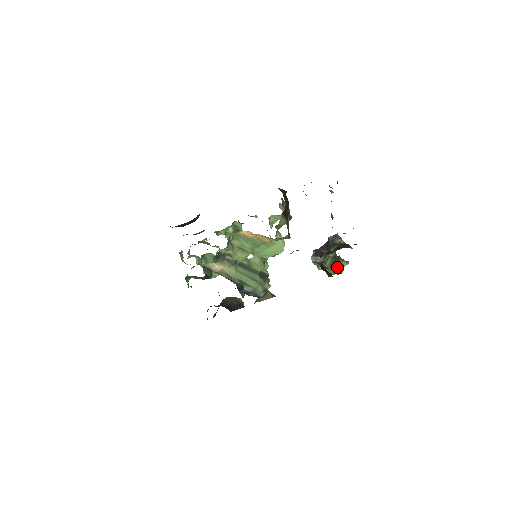
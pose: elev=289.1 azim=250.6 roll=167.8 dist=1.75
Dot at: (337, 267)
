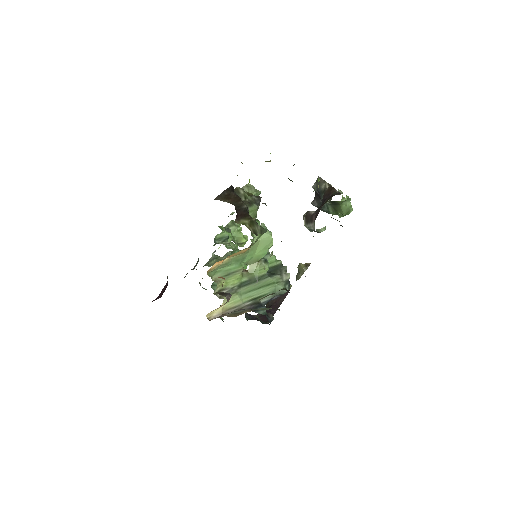
Dot at: (342, 210)
